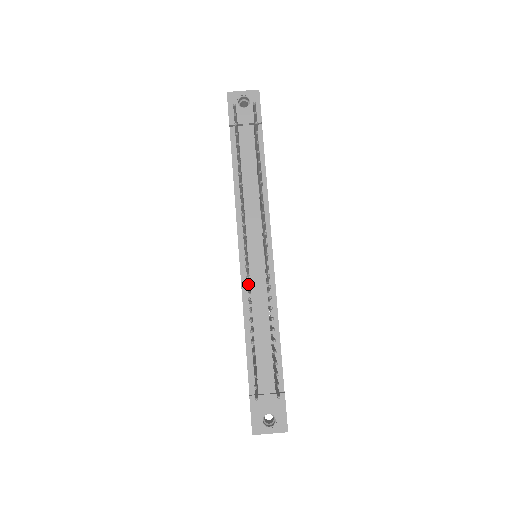
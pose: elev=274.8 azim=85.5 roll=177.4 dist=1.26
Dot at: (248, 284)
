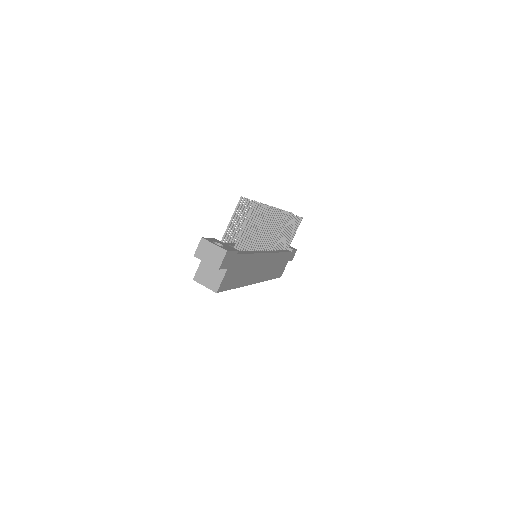
Dot at: occluded
